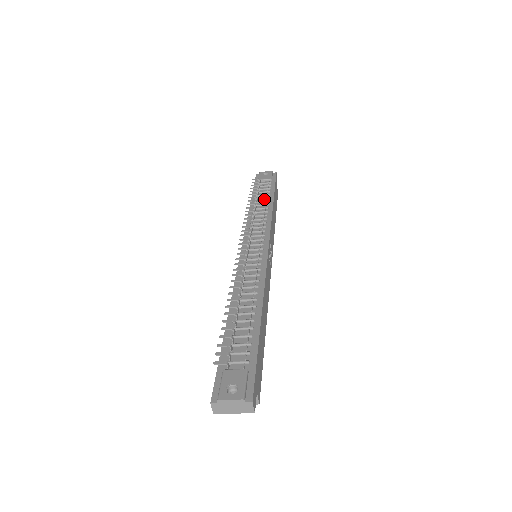
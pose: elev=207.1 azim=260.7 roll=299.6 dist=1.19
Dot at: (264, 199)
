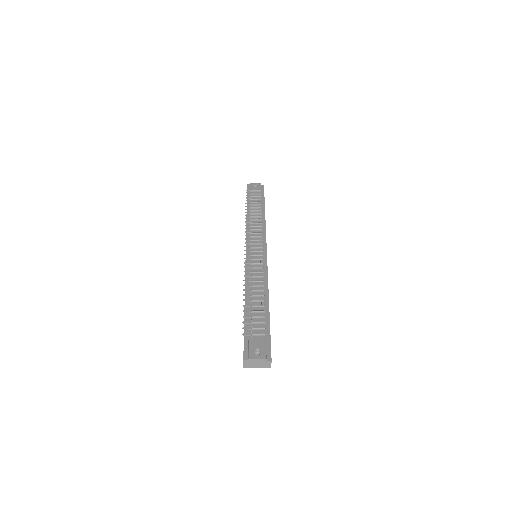
Dot at: (257, 208)
